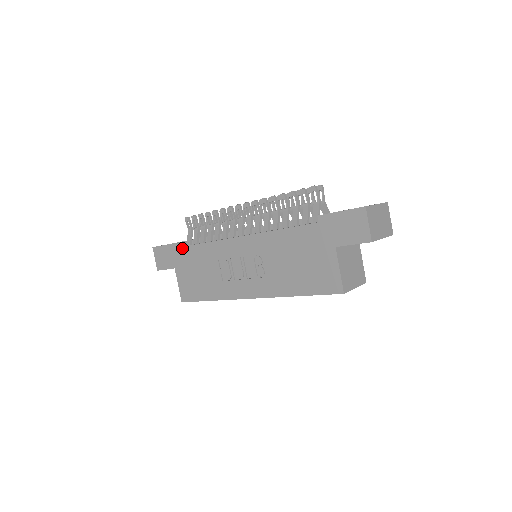
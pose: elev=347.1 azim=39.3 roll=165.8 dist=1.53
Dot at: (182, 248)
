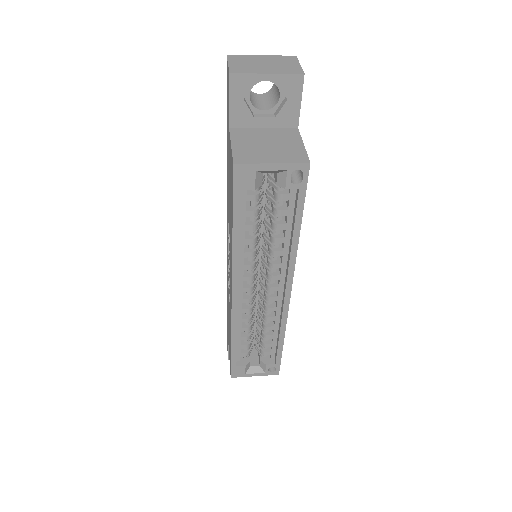
Dot at: occluded
